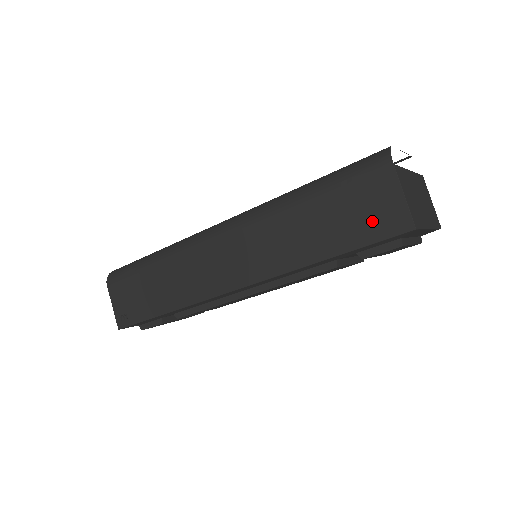
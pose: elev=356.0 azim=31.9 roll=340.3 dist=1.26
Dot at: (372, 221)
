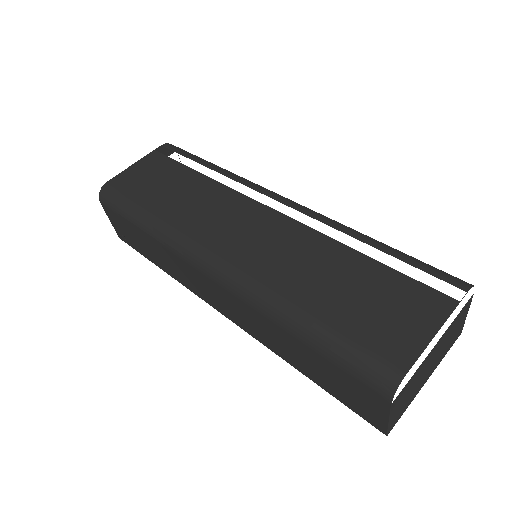
Dot at: (352, 401)
